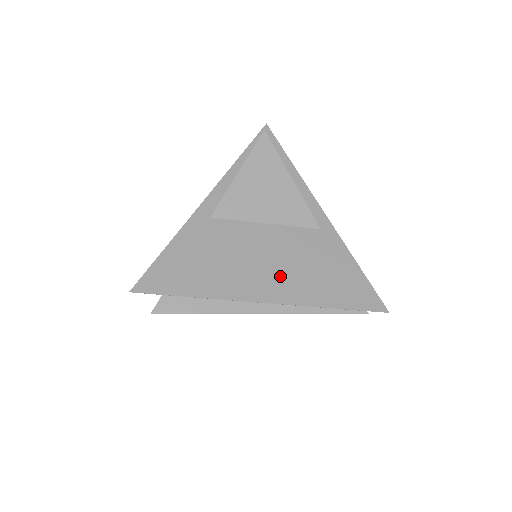
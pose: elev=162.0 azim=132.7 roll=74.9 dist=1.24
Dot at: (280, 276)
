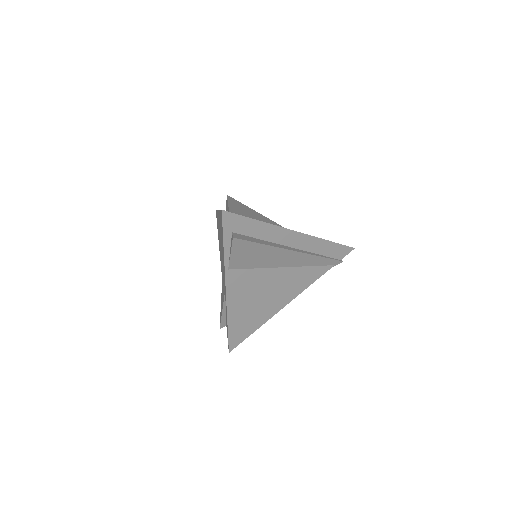
Dot at: occluded
